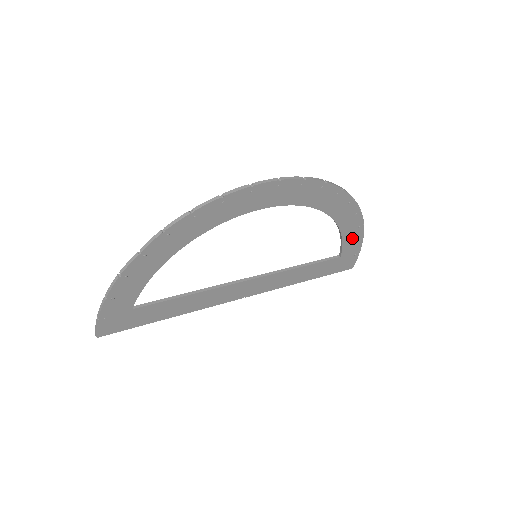
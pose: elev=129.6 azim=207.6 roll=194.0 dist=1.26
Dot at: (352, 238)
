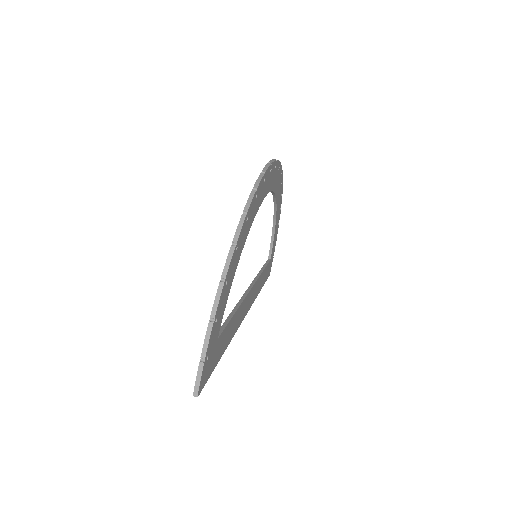
Dot at: (275, 237)
